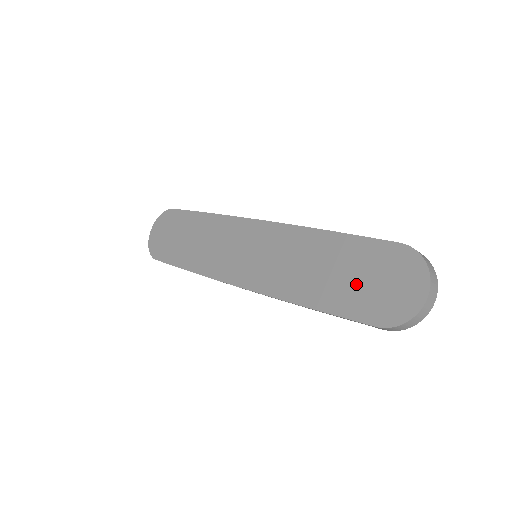
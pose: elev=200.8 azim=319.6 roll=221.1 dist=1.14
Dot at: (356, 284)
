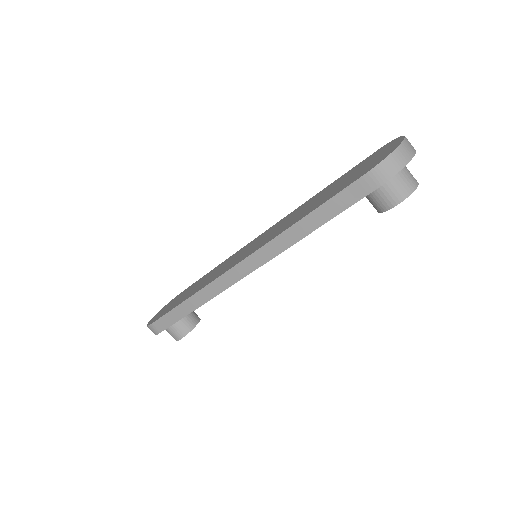
Dot at: (345, 181)
